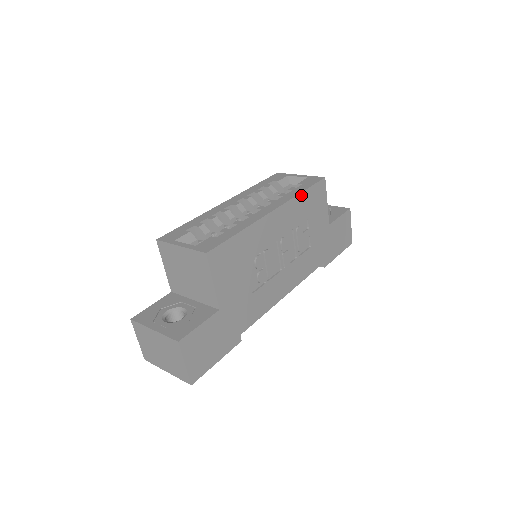
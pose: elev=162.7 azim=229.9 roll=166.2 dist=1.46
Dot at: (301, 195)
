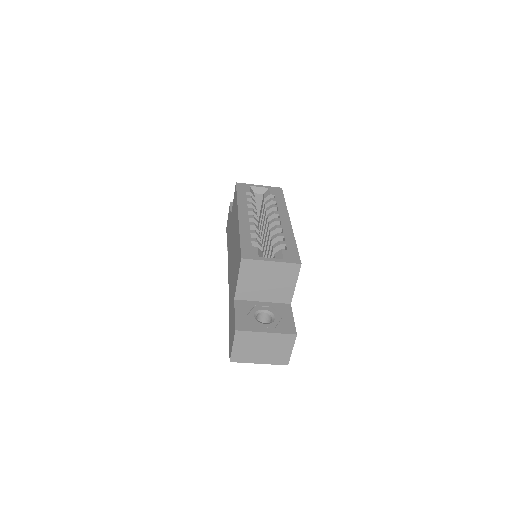
Dot at: occluded
